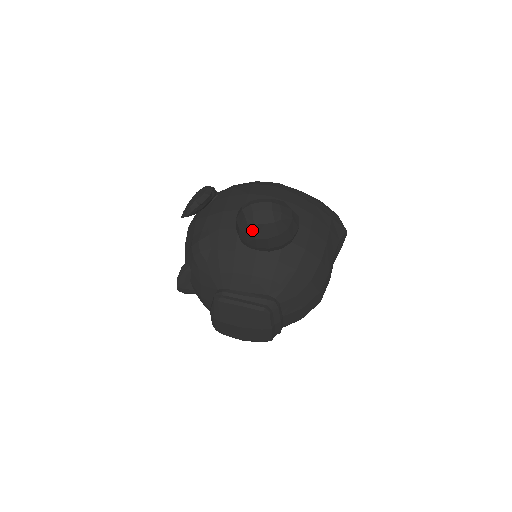
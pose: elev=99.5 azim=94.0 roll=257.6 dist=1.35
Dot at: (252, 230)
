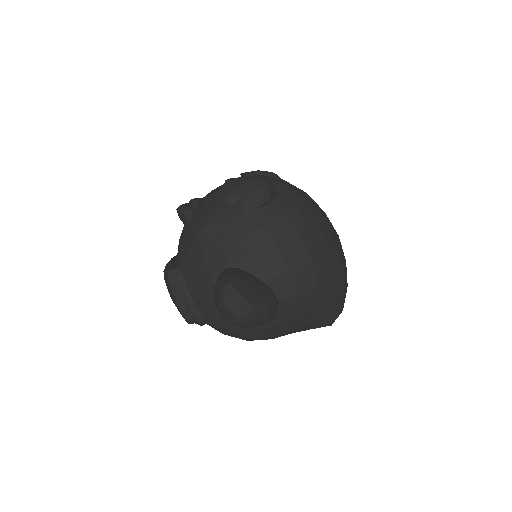
Dot at: (216, 302)
